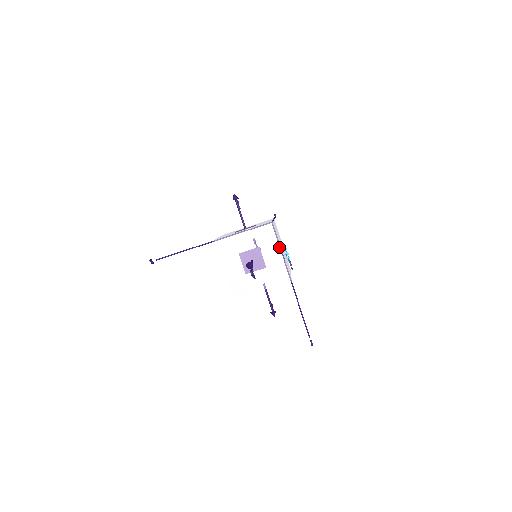
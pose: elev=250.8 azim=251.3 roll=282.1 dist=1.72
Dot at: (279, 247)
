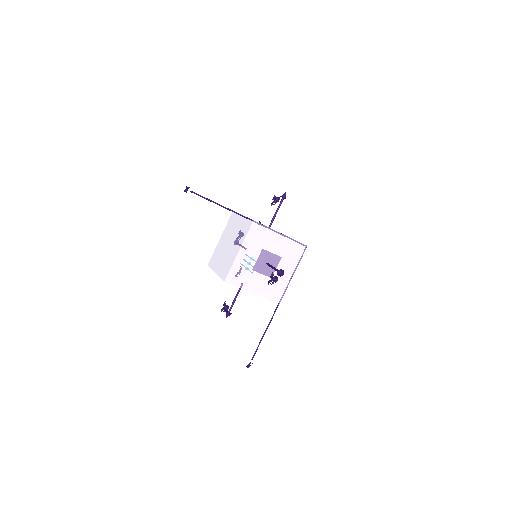
Dot at: (295, 270)
